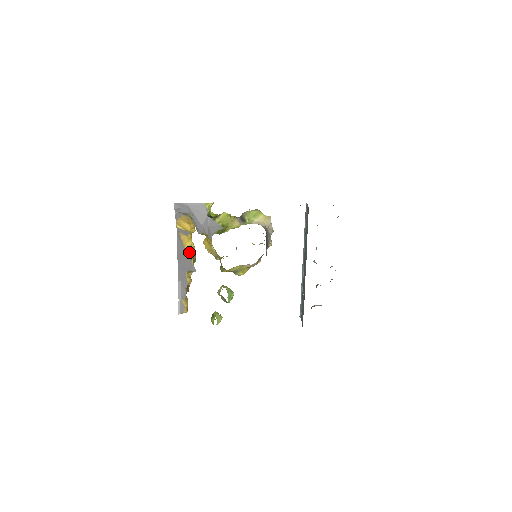
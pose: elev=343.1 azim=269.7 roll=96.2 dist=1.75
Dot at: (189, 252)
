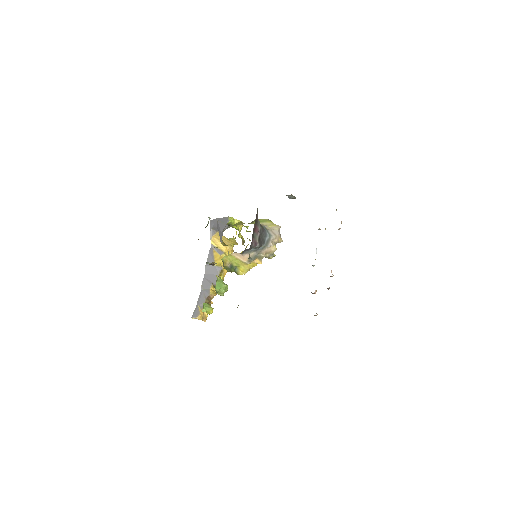
Dot at: (218, 268)
